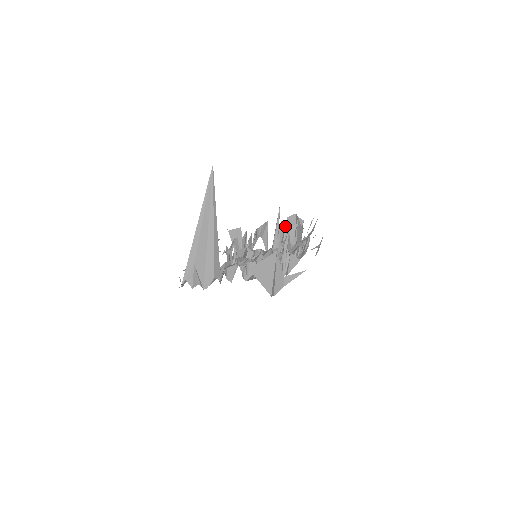
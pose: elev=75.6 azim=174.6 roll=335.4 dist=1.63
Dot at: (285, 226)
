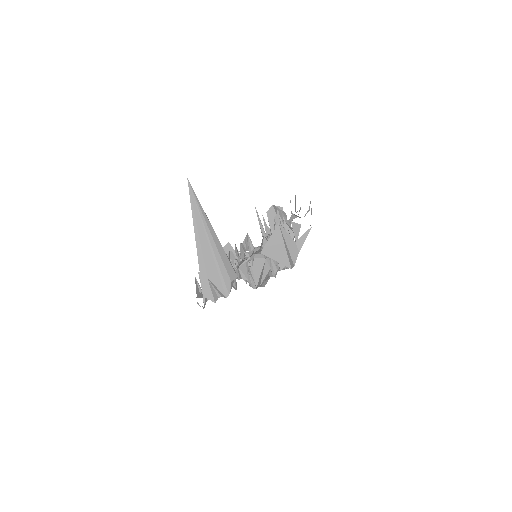
Dot at: (268, 221)
